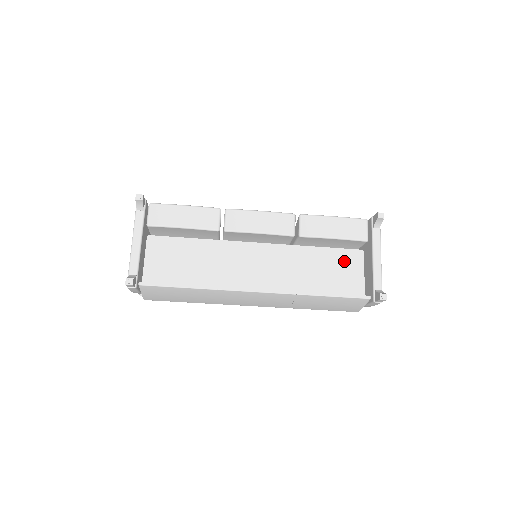
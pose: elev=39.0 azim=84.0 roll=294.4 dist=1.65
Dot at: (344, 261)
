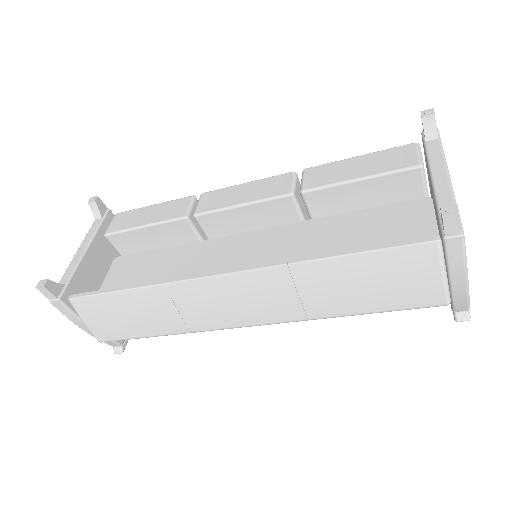
Dot at: (394, 219)
